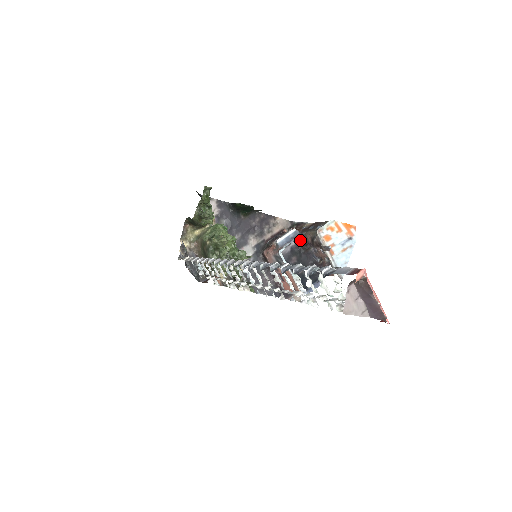
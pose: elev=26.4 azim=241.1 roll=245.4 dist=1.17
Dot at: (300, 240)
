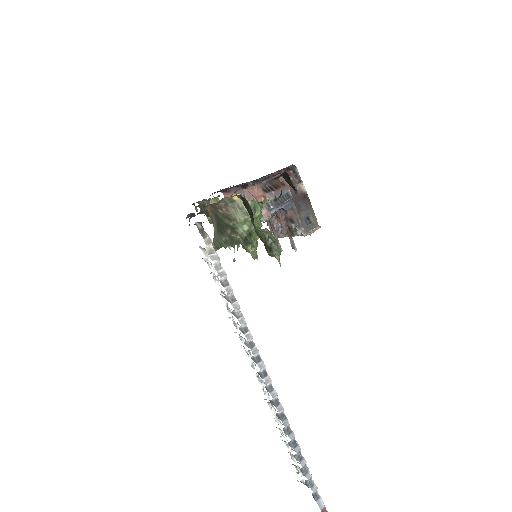
Dot at: (284, 207)
